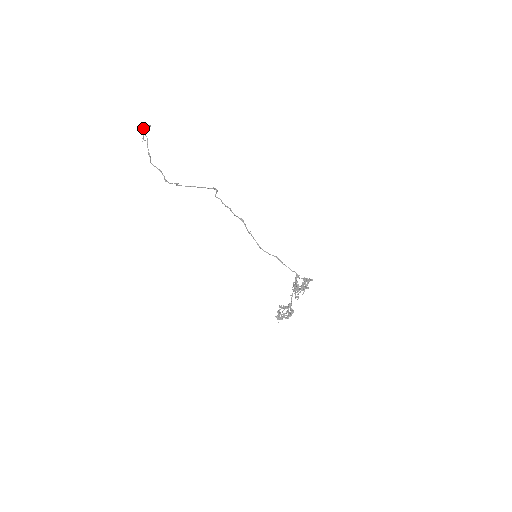
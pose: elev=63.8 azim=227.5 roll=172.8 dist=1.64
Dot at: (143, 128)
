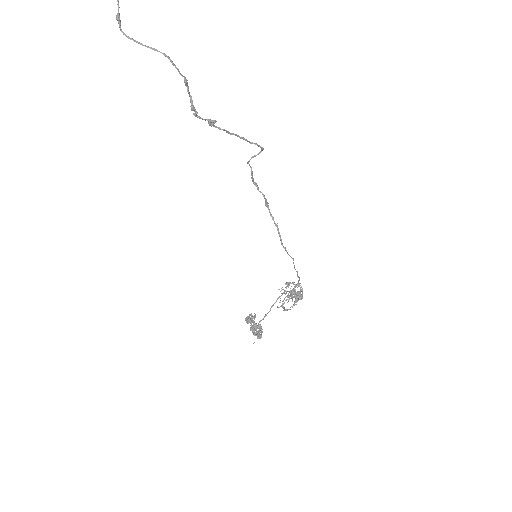
Dot at: out of frame
